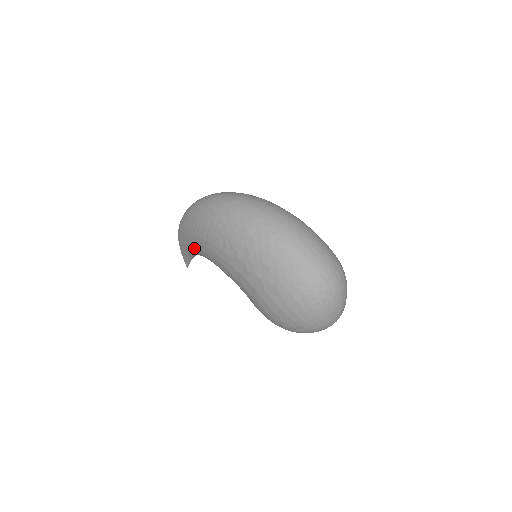
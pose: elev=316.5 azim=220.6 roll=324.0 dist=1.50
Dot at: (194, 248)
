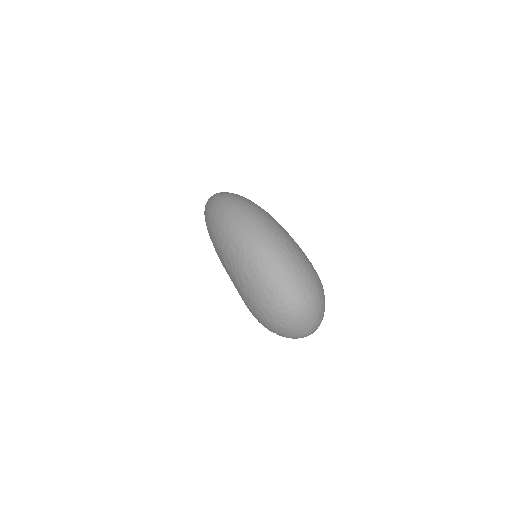
Dot at: occluded
